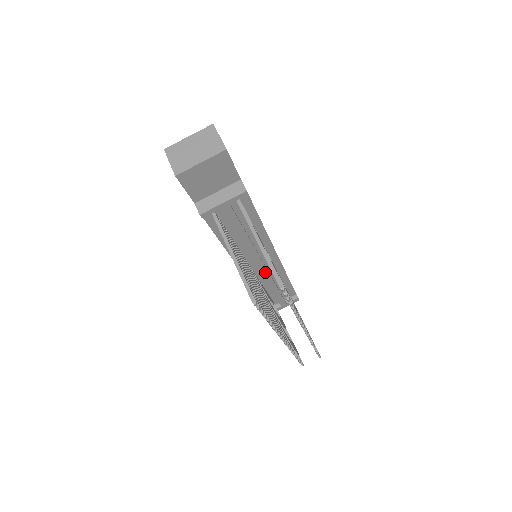
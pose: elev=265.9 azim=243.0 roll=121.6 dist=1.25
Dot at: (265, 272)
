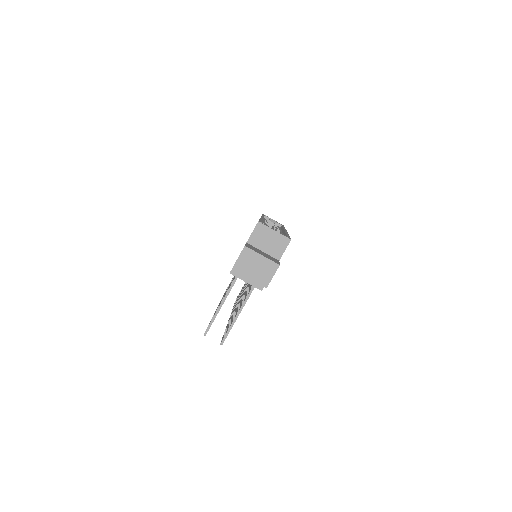
Dot at: occluded
